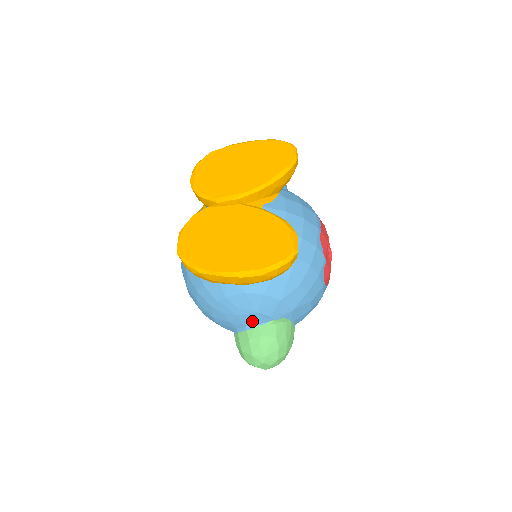
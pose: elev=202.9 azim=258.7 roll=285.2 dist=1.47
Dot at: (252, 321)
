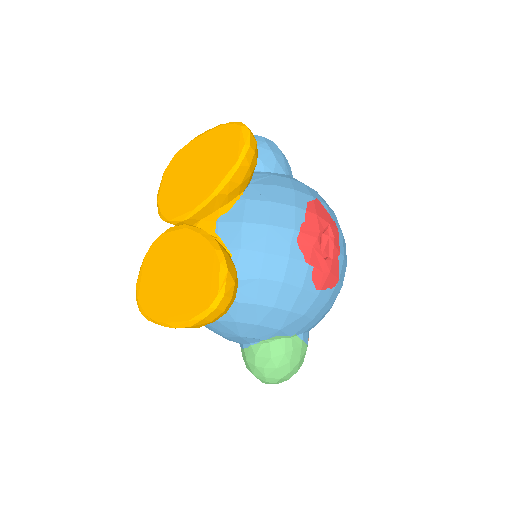
Dot at: (244, 341)
